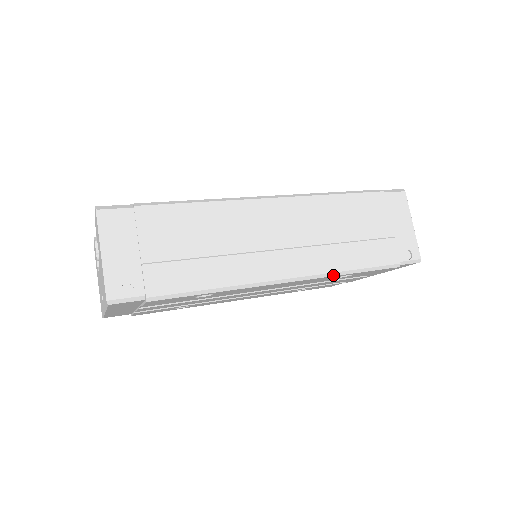
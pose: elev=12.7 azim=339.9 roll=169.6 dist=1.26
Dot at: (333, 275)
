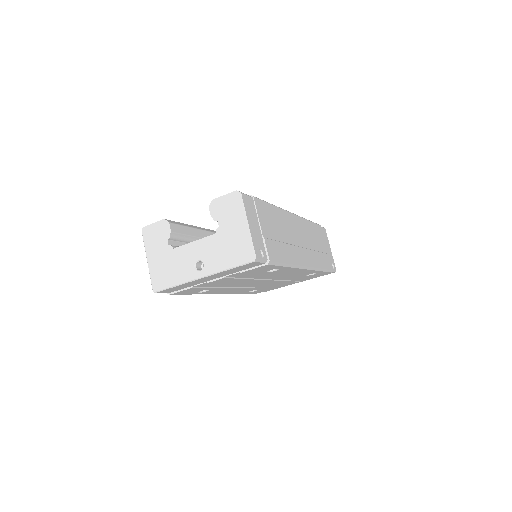
Dot at: (317, 270)
